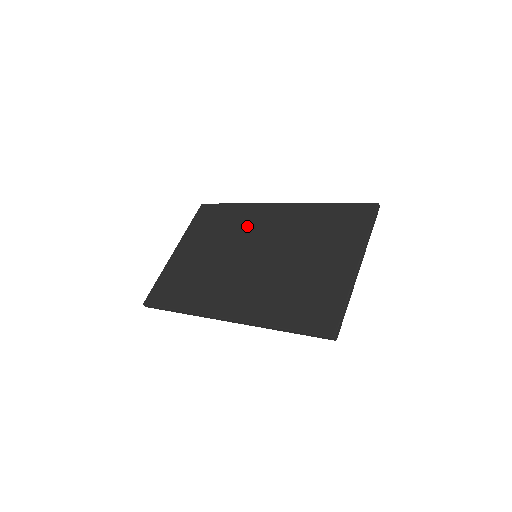
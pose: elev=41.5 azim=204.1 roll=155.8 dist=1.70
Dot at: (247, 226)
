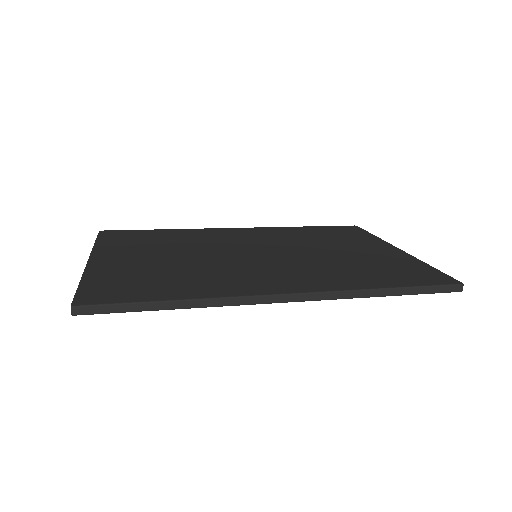
Dot at: (211, 239)
